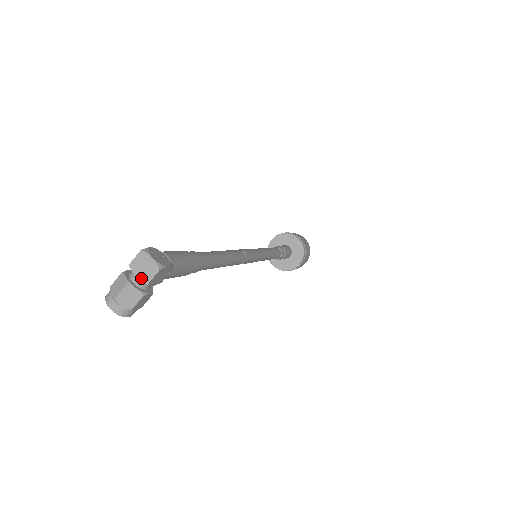
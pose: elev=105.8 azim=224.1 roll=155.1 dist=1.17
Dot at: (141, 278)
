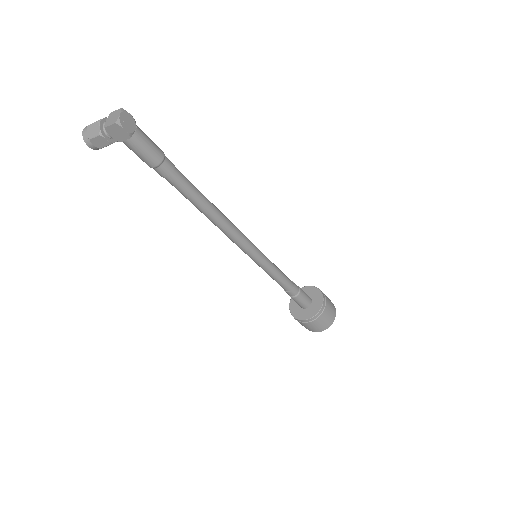
Dot at: (106, 123)
